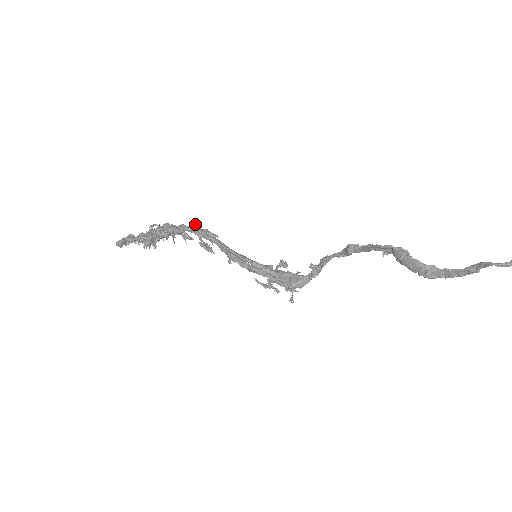
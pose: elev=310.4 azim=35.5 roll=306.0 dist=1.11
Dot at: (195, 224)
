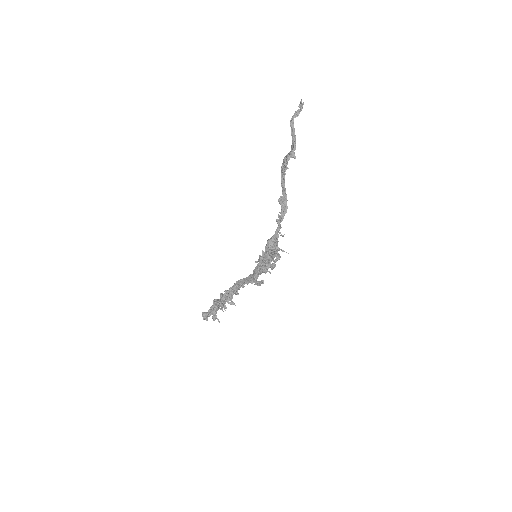
Dot at: occluded
